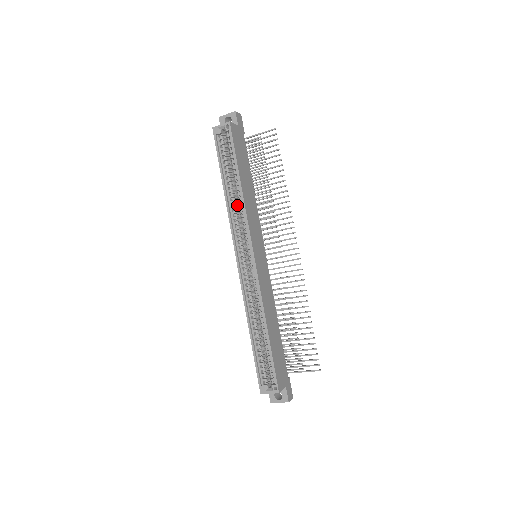
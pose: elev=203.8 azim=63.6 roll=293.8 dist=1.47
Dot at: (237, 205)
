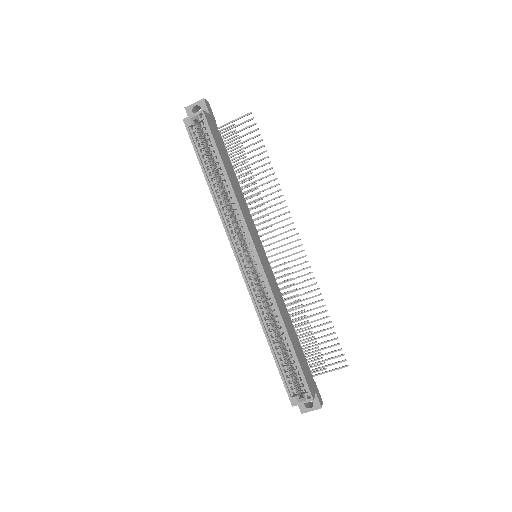
Dot at: (226, 203)
